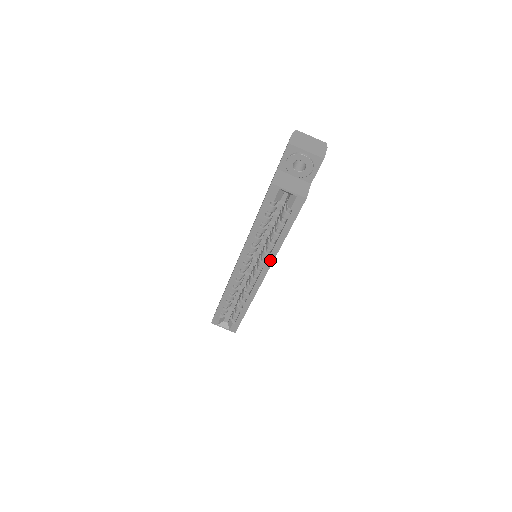
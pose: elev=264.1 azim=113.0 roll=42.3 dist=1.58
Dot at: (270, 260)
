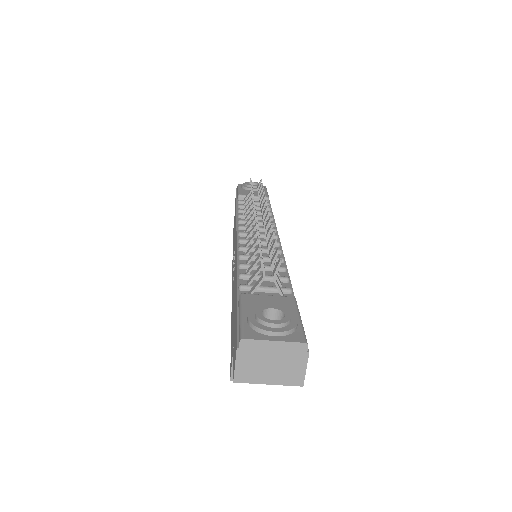
Dot at: occluded
